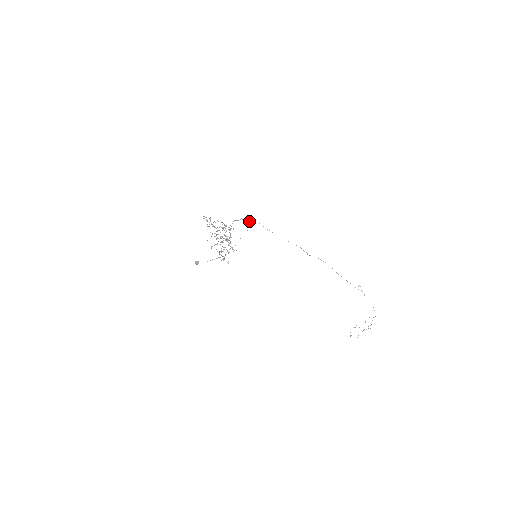
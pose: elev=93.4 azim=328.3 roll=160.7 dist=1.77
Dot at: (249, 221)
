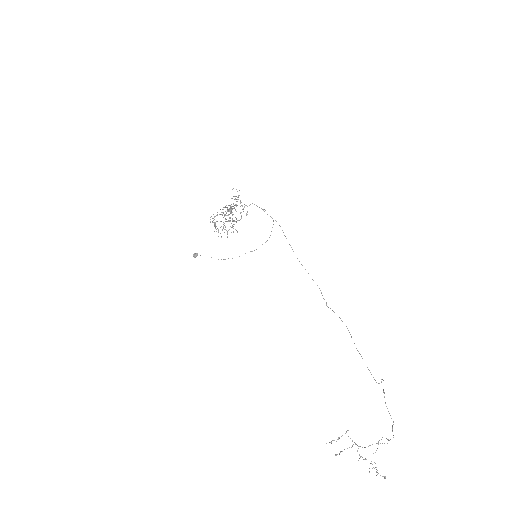
Dot at: occluded
